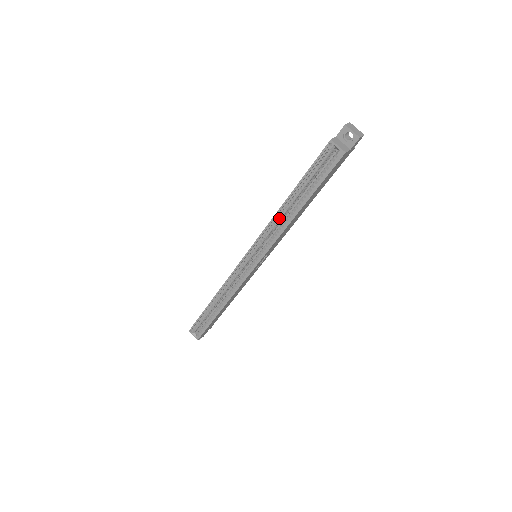
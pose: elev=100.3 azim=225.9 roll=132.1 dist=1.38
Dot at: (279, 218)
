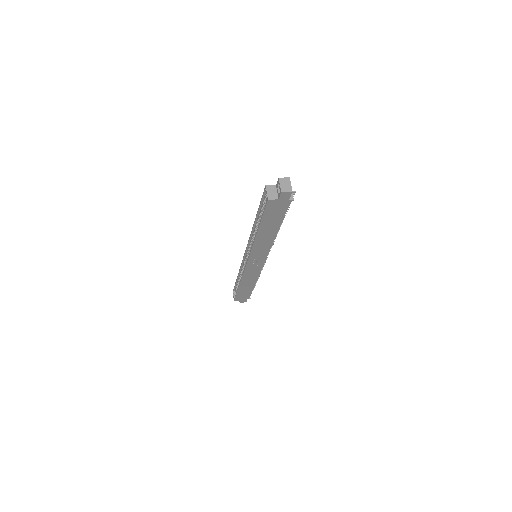
Dot at: (255, 232)
